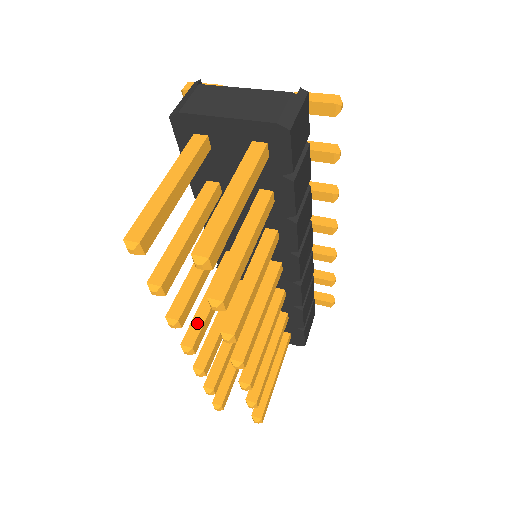
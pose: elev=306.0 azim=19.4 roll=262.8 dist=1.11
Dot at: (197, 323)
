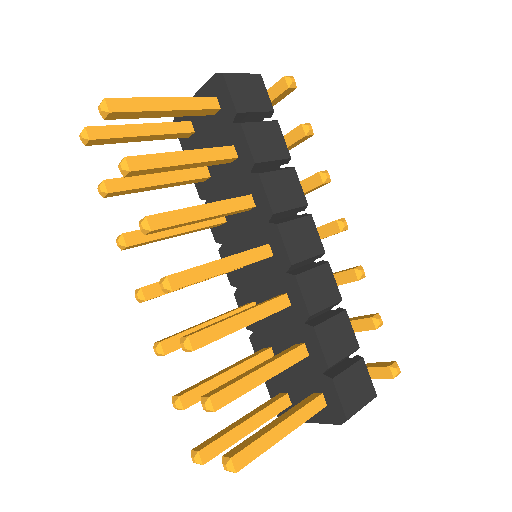
Dot at: occluded
